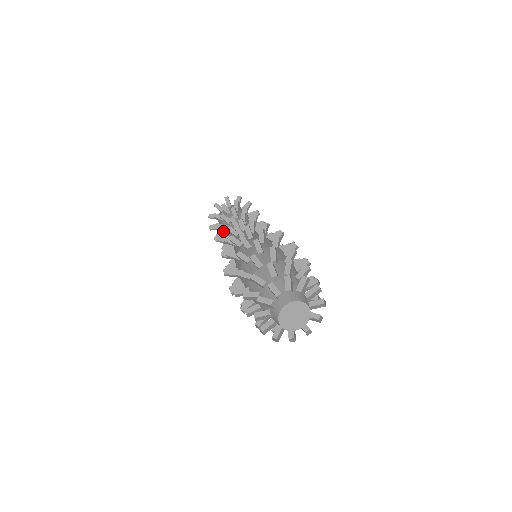
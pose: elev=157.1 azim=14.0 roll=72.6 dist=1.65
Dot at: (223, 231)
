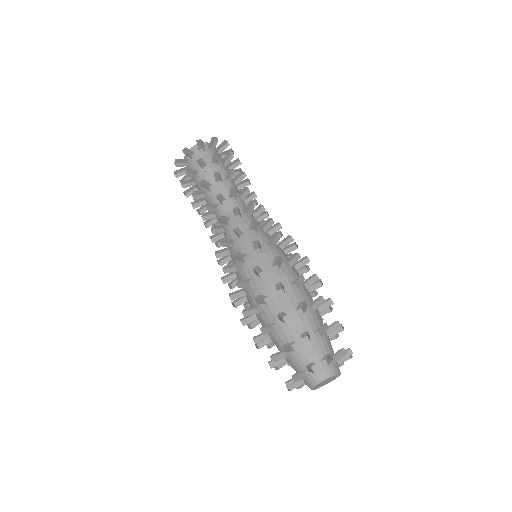
Dot at: occluded
